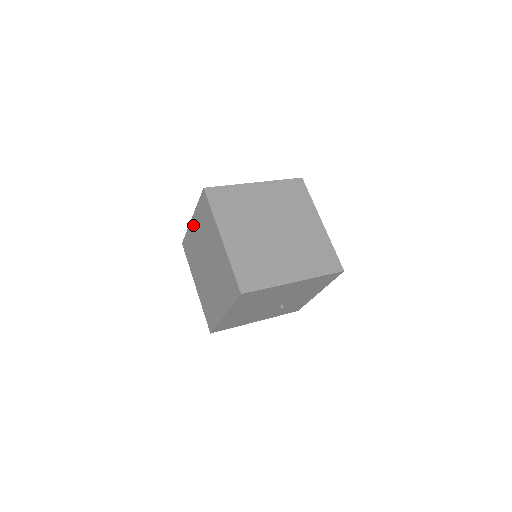
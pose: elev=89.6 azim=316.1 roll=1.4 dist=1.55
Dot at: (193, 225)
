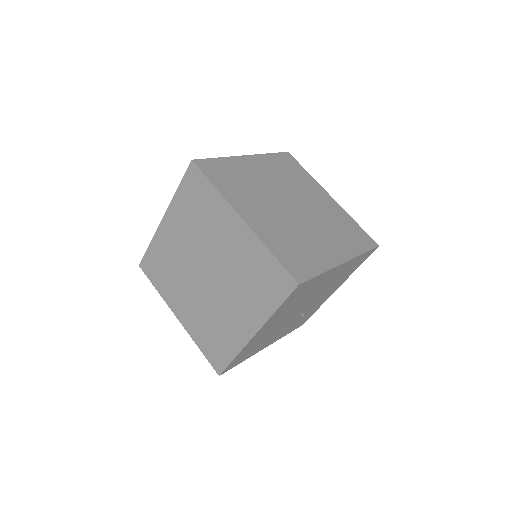
Dot at: (167, 227)
